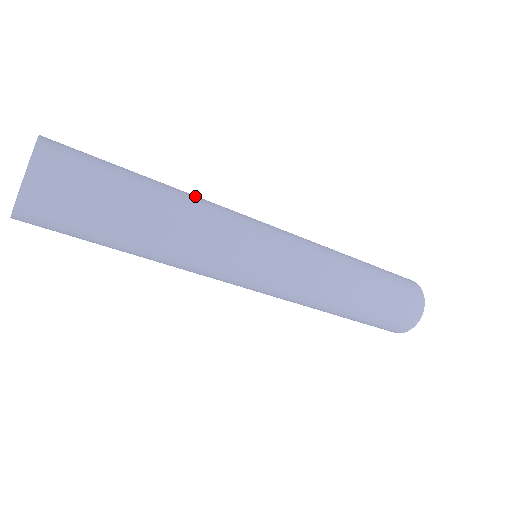
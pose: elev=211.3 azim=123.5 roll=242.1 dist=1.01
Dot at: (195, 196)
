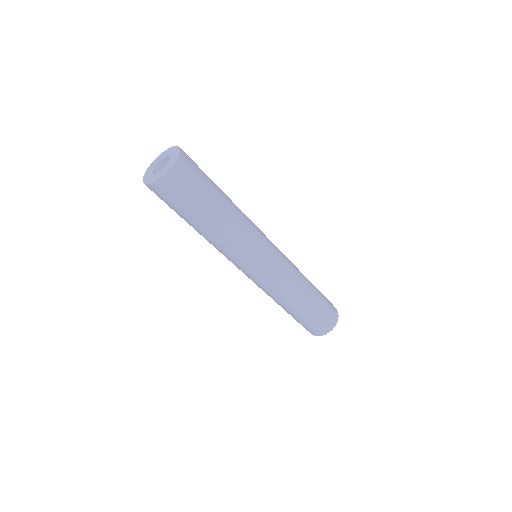
Dot at: occluded
